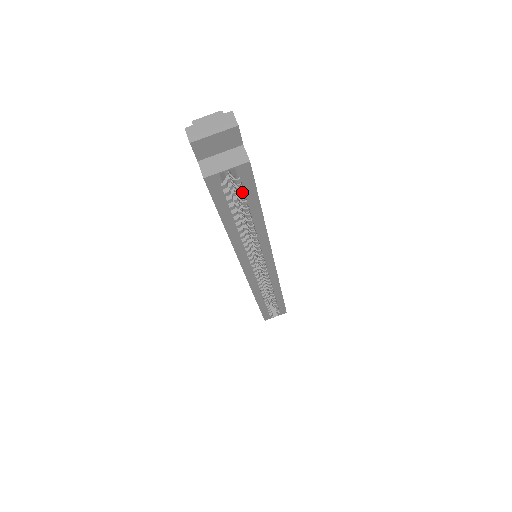
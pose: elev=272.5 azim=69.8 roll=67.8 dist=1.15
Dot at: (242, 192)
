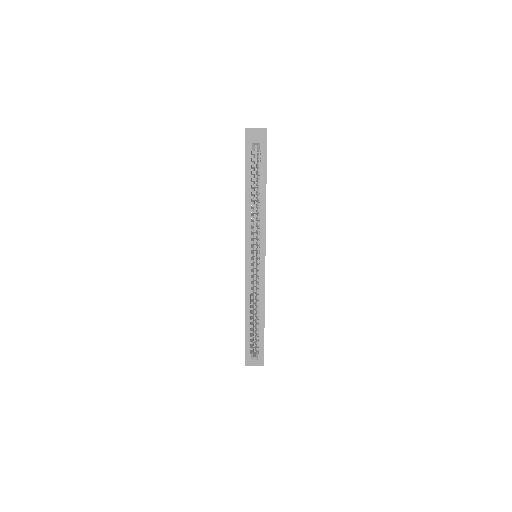
Dot at: (260, 167)
